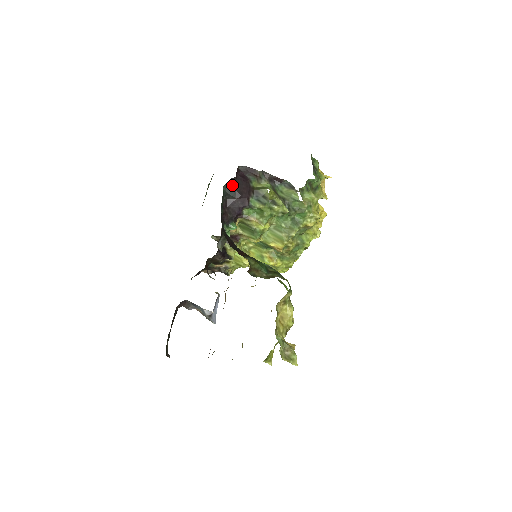
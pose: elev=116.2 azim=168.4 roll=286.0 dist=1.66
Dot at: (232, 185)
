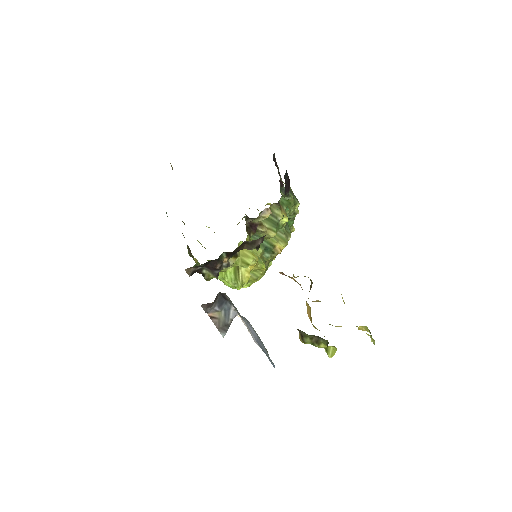
Dot at: occluded
